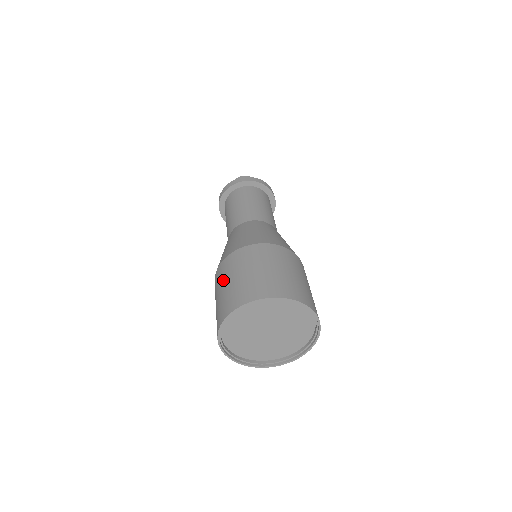
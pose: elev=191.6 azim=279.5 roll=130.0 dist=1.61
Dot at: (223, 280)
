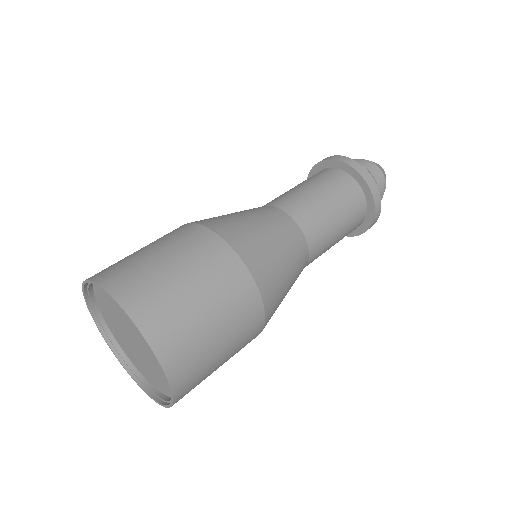
Dot at: occluded
